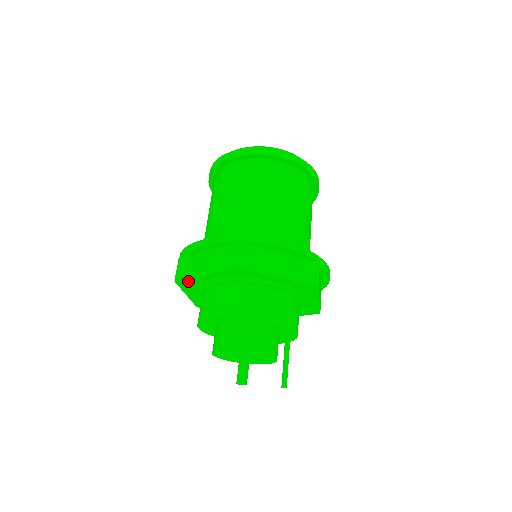
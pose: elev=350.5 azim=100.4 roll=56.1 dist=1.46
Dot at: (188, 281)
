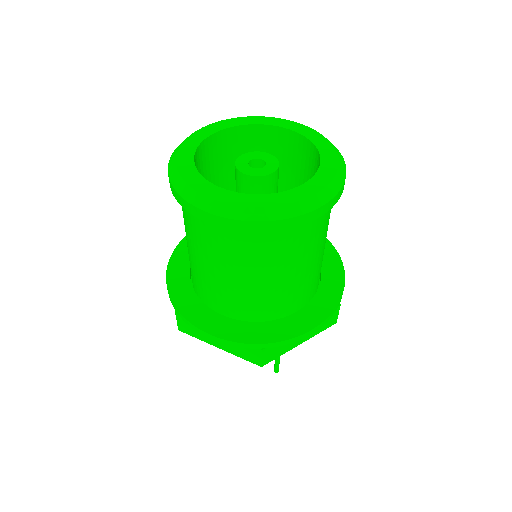
Dot at: occluded
